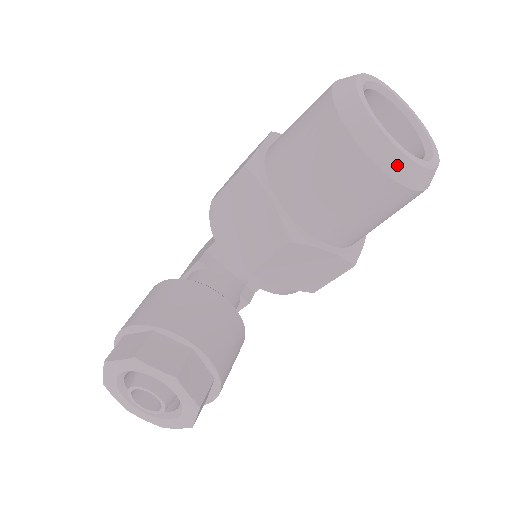
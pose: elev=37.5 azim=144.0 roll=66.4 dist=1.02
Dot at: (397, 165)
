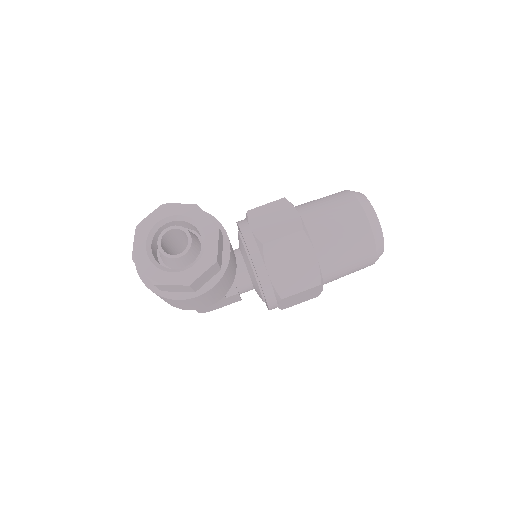
Dot at: (374, 221)
